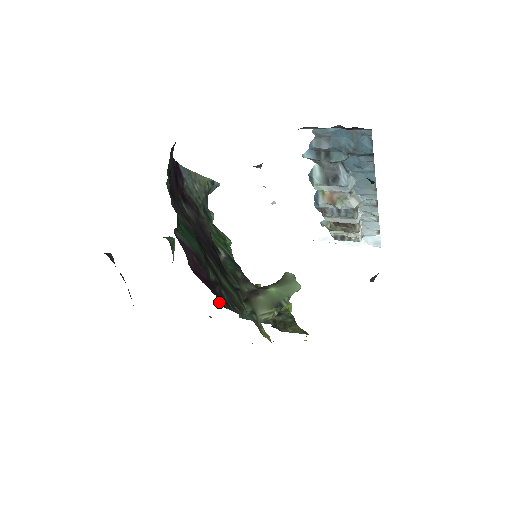
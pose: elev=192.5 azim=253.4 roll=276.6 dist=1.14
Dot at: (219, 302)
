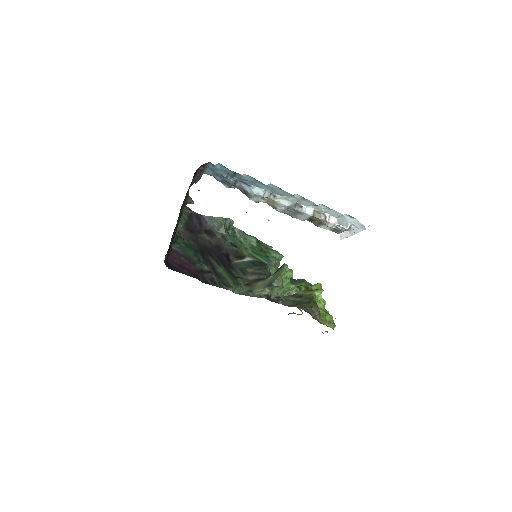
Dot at: (204, 281)
